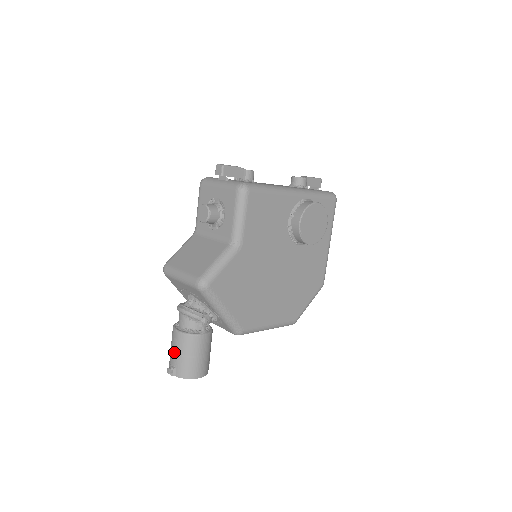
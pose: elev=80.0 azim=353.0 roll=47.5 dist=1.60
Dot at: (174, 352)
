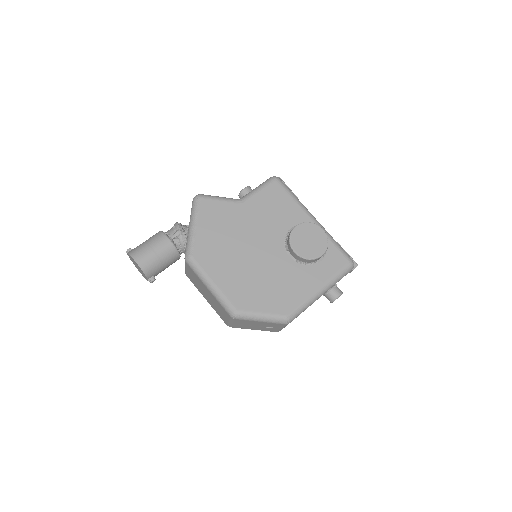
Dot at: occluded
